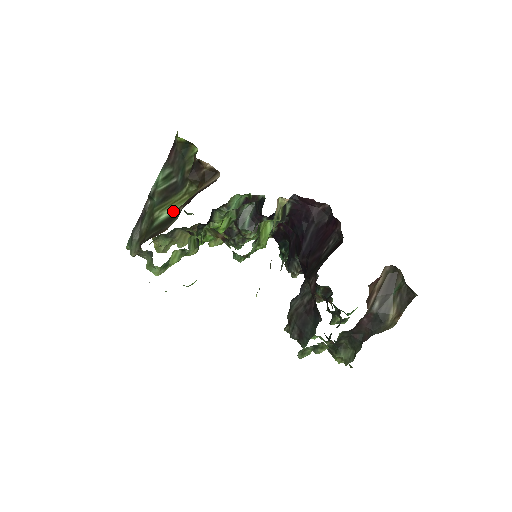
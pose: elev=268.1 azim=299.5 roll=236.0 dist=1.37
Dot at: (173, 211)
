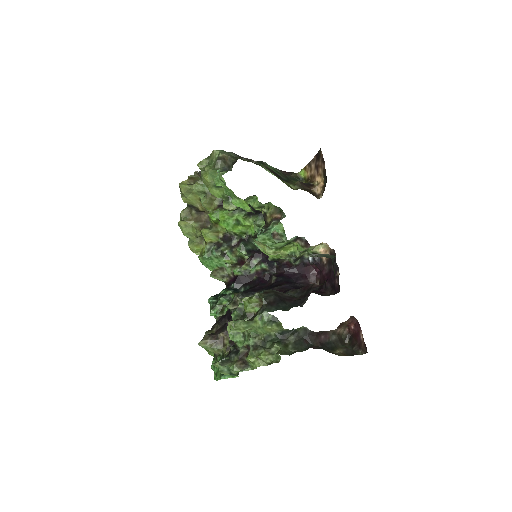
Dot at: occluded
